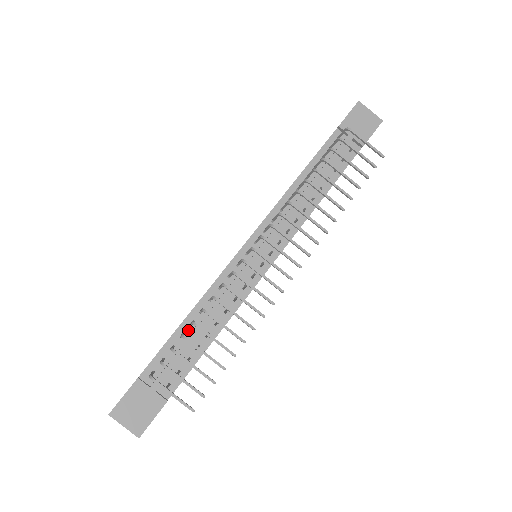
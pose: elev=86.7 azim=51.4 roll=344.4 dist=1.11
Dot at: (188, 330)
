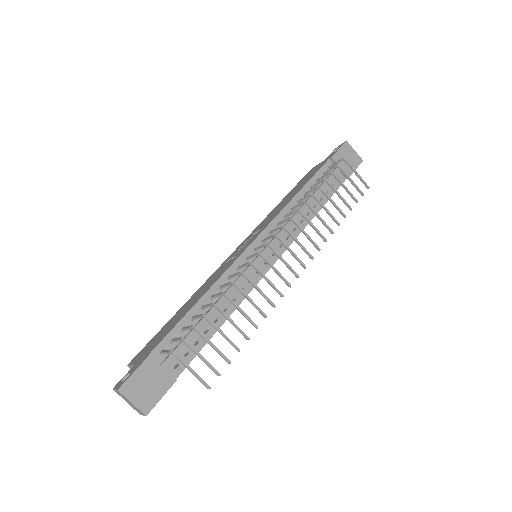
Dot at: (199, 314)
